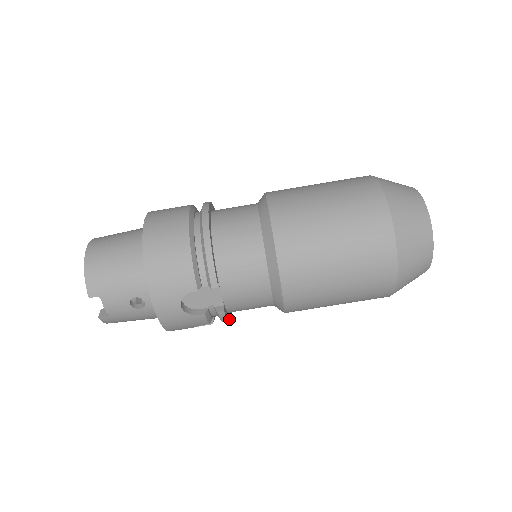
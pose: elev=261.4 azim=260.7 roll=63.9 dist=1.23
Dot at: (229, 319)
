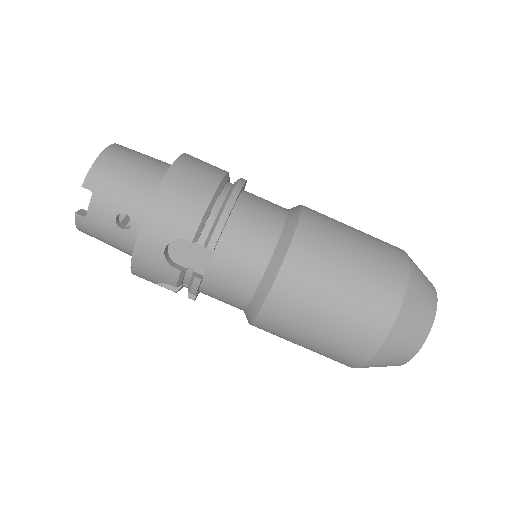
Dot at: (195, 297)
